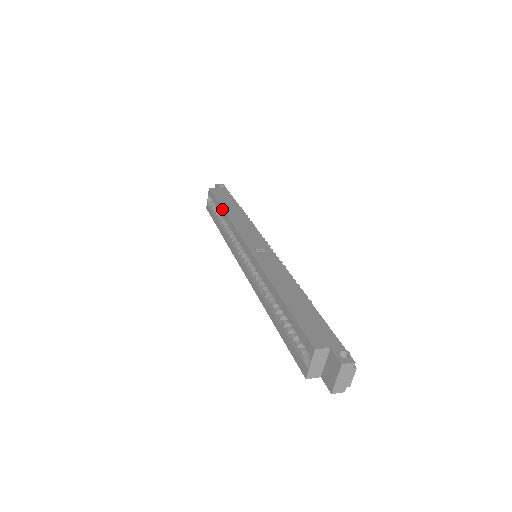
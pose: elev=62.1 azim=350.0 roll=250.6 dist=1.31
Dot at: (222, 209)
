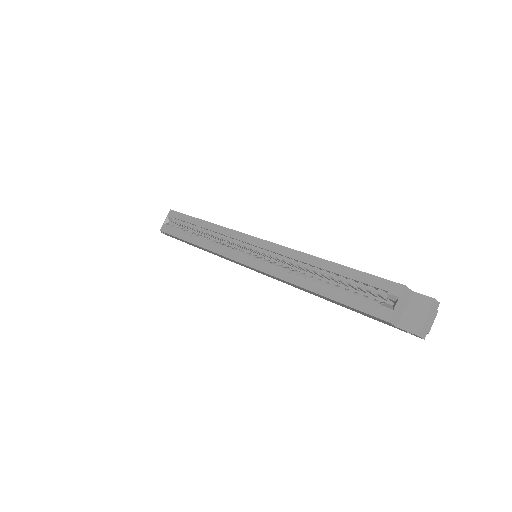
Dot at: (201, 220)
